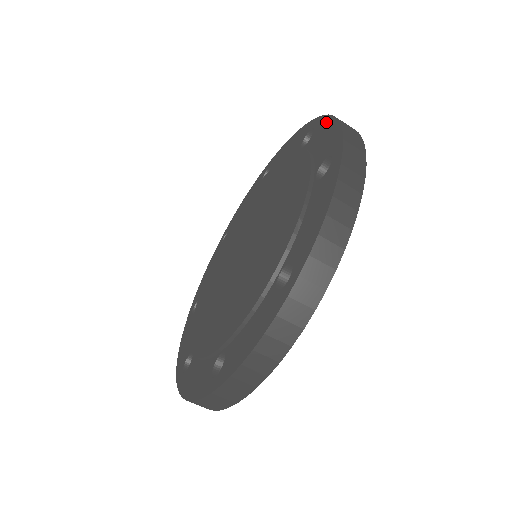
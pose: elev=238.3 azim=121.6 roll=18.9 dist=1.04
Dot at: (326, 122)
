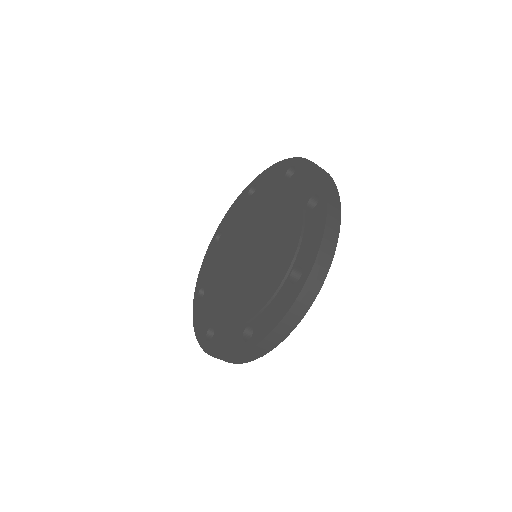
Dot at: (306, 165)
